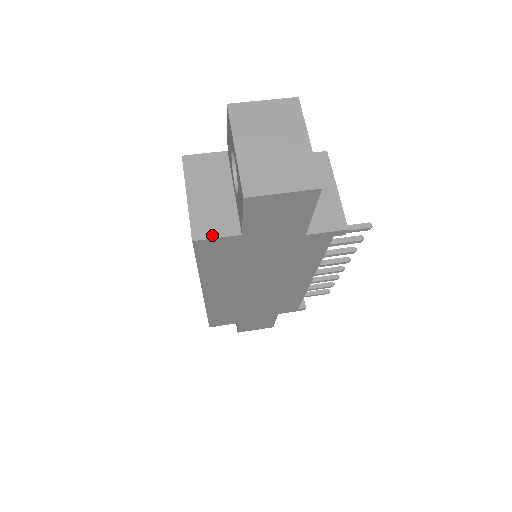
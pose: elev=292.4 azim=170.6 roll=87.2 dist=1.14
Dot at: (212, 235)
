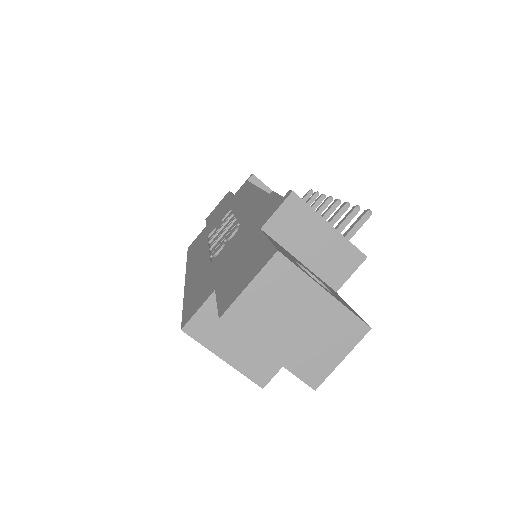
Dot at: (273, 372)
